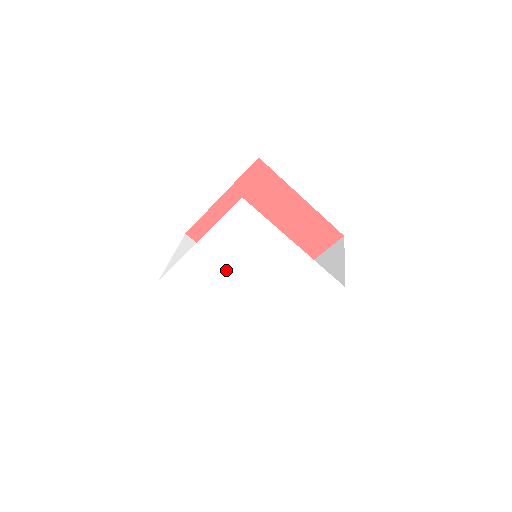
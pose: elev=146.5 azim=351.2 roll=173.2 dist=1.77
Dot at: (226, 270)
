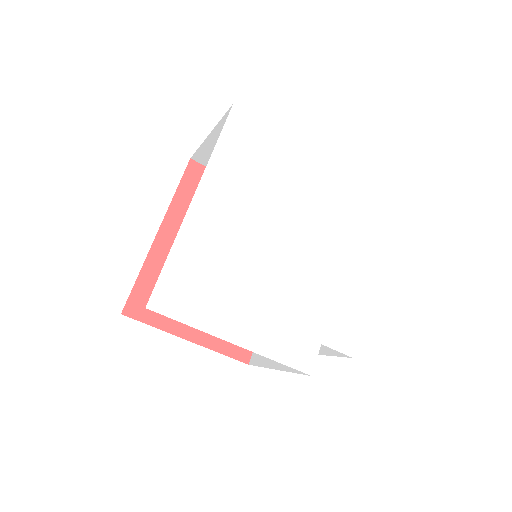
Dot at: (250, 234)
